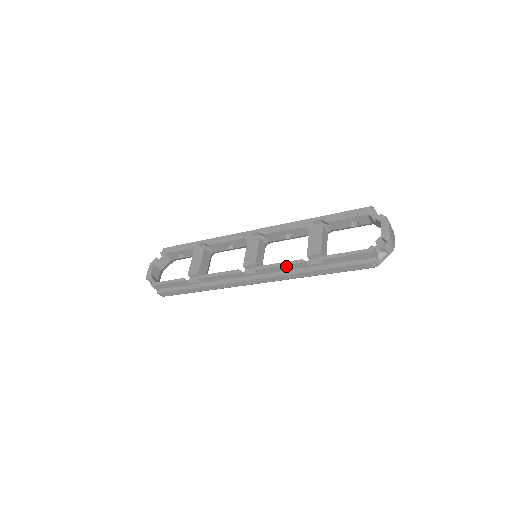
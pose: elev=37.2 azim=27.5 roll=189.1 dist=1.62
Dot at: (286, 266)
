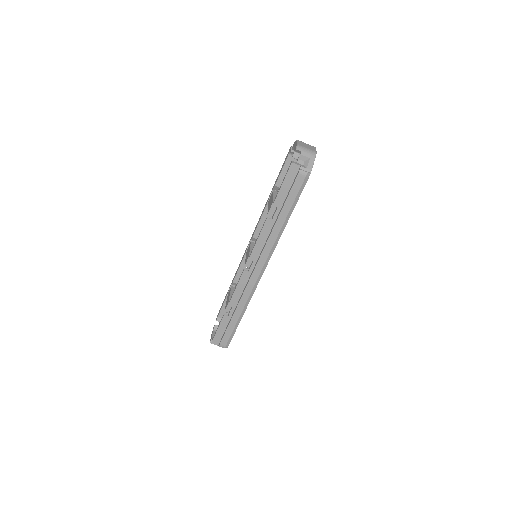
Dot at: (261, 235)
